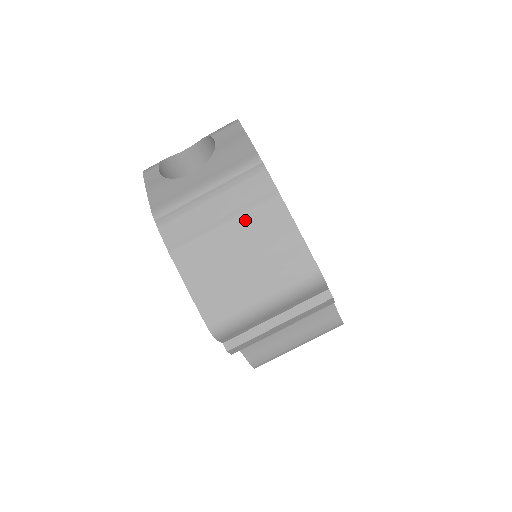
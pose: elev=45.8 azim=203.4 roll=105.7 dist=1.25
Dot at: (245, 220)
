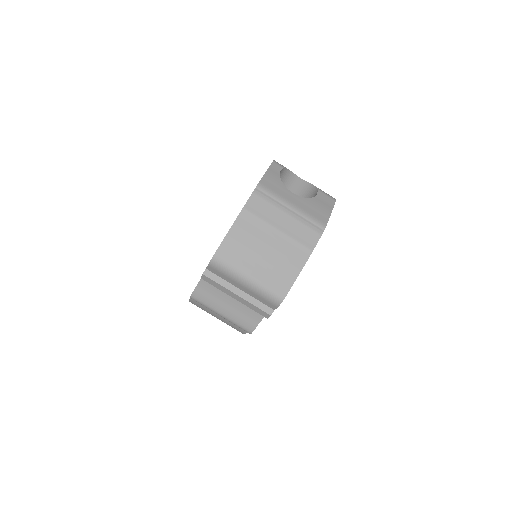
Dot at: (288, 240)
